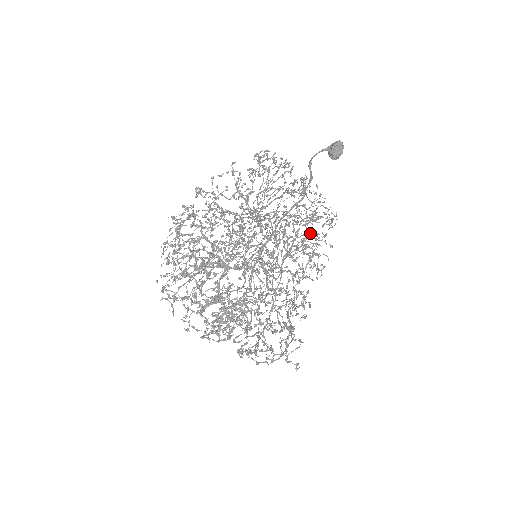
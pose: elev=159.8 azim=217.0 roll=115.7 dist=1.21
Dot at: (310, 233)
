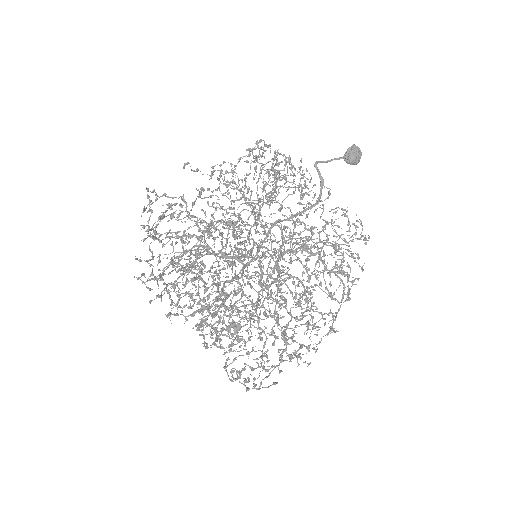
Dot at: (344, 257)
